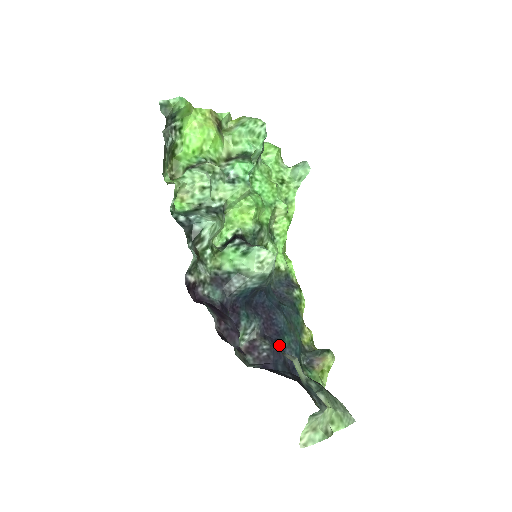
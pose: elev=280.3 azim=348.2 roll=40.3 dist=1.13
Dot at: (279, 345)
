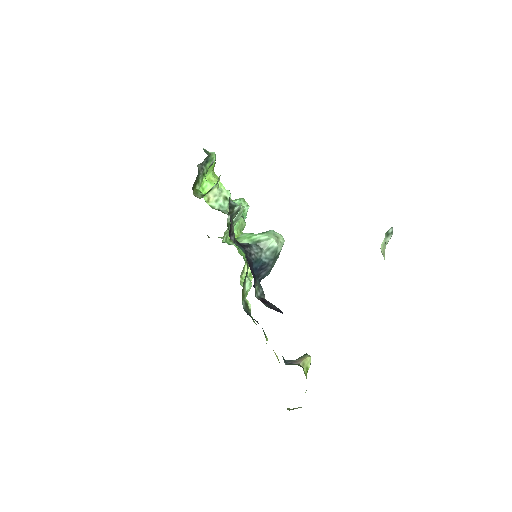
Dot at: occluded
